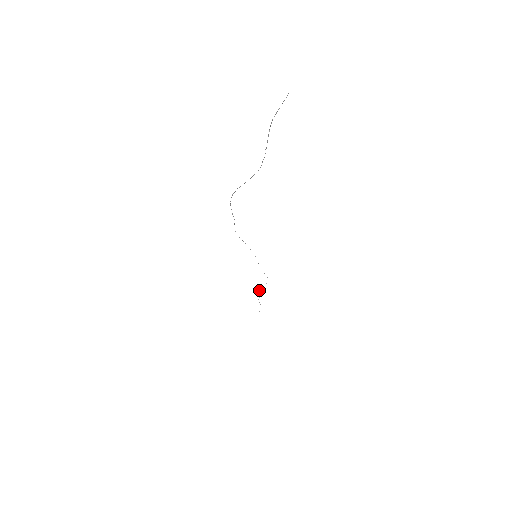
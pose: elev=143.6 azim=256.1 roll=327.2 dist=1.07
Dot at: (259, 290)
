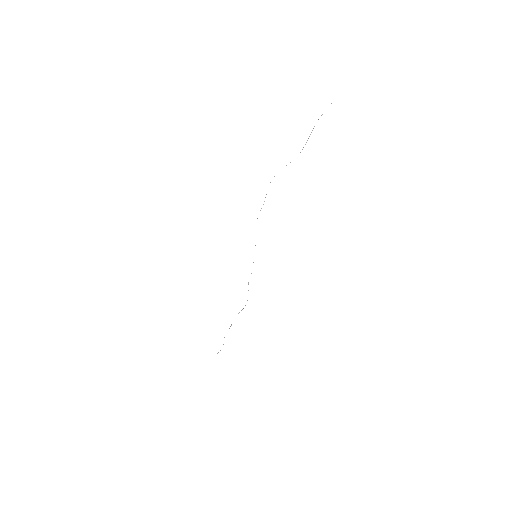
Dot at: occluded
